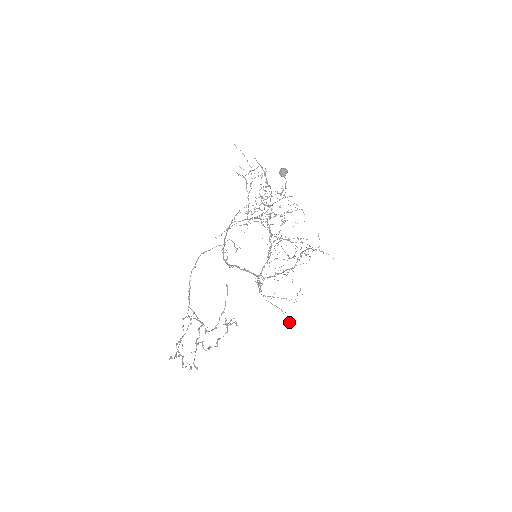
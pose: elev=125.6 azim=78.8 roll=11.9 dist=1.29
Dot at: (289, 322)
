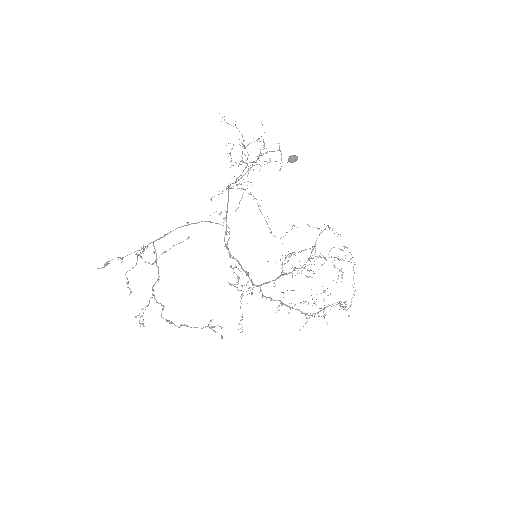
Dot at: (238, 329)
